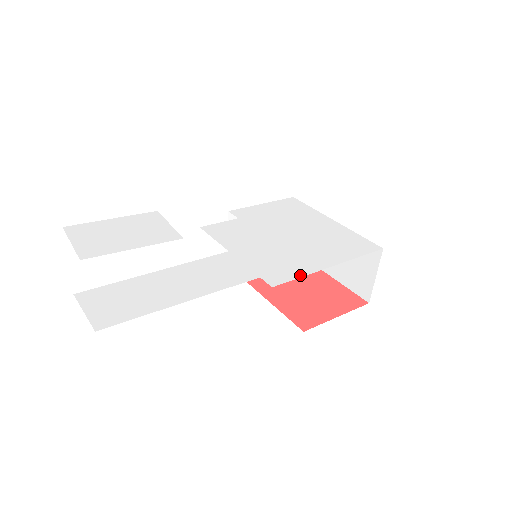
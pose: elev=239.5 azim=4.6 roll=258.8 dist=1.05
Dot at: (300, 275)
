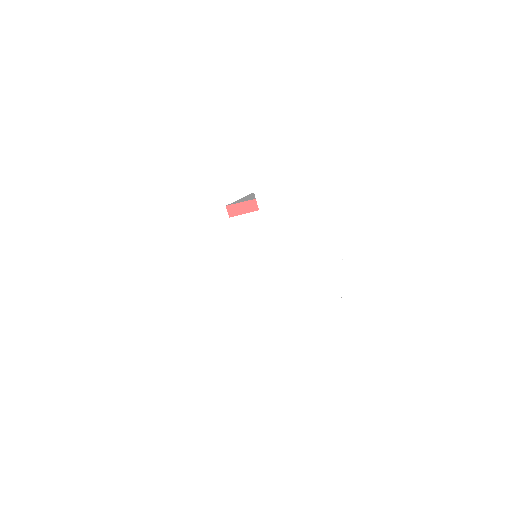
Dot at: (280, 321)
